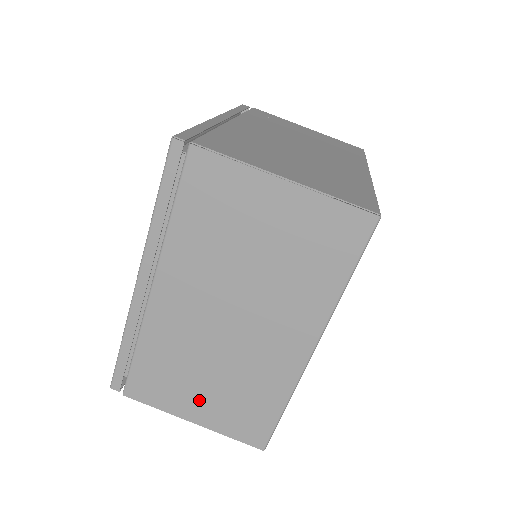
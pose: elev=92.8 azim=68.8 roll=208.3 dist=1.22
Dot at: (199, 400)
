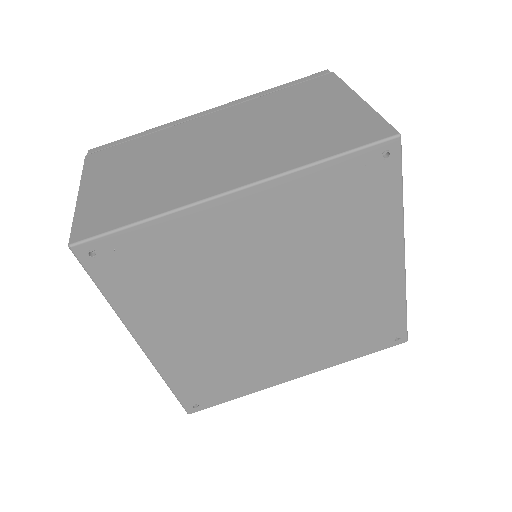
Dot at: (112, 181)
